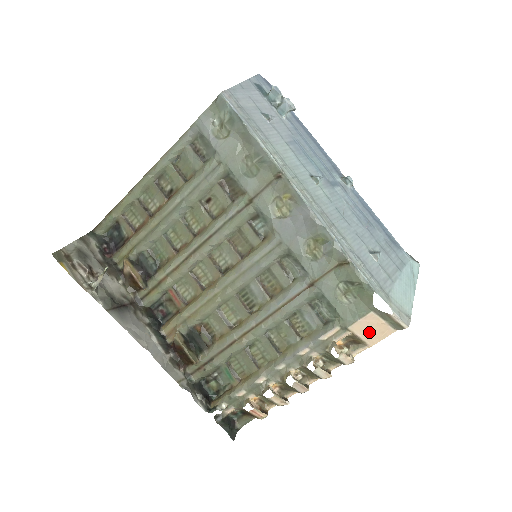
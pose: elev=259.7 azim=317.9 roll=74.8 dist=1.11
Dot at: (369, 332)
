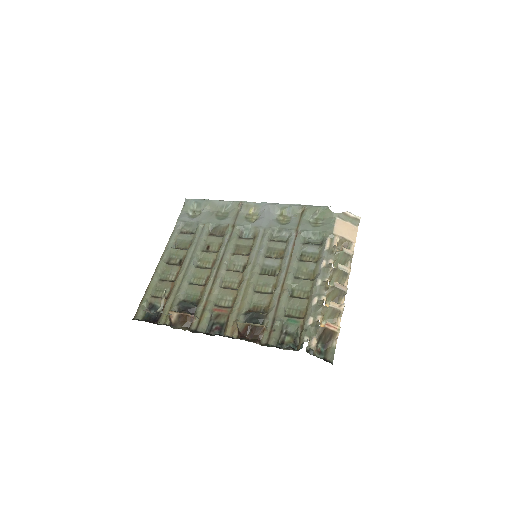
Dot at: (346, 232)
